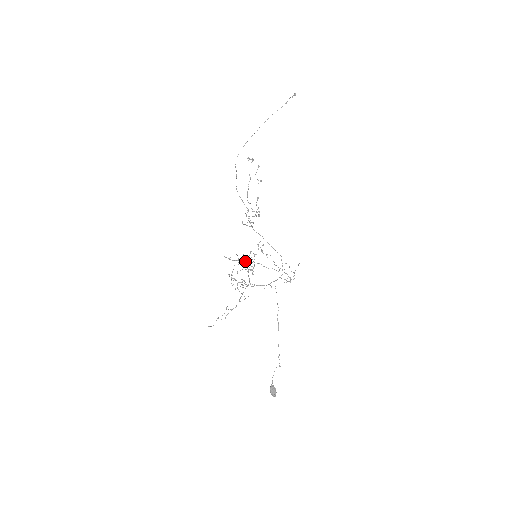
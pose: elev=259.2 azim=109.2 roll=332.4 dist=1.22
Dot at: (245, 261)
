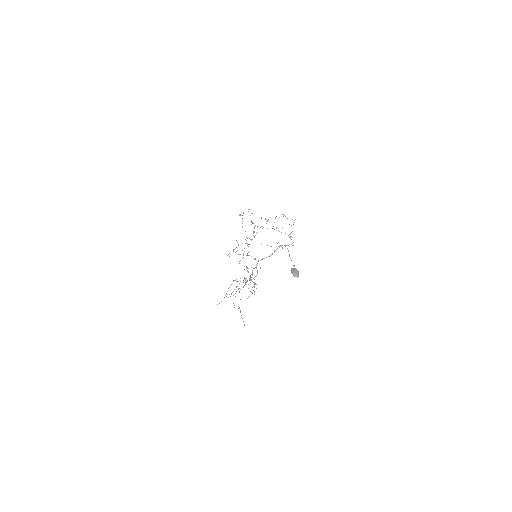
Dot at: (246, 282)
